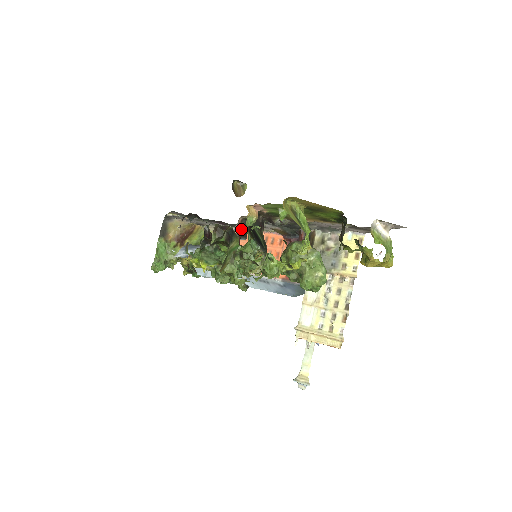
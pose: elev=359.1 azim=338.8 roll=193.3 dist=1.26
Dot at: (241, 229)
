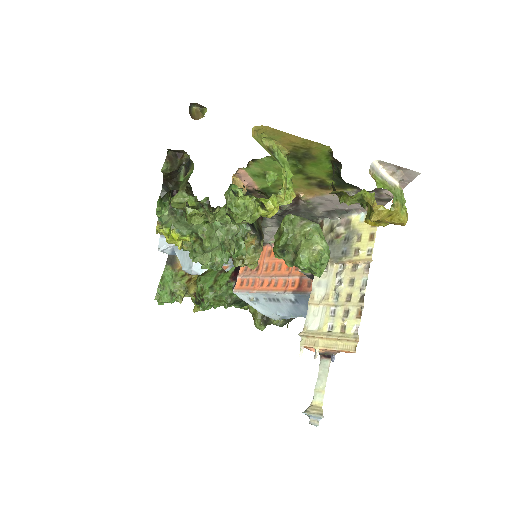
Dot at: occluded
